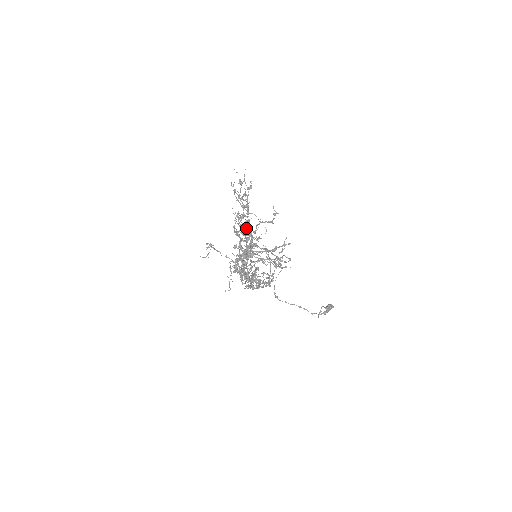
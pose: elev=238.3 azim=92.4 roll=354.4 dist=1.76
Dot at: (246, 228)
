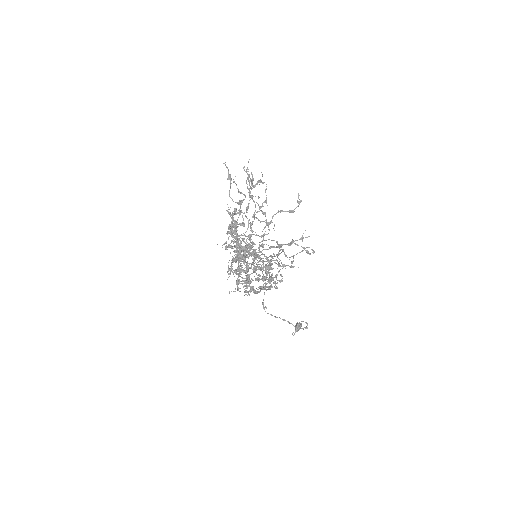
Dot at: (243, 225)
